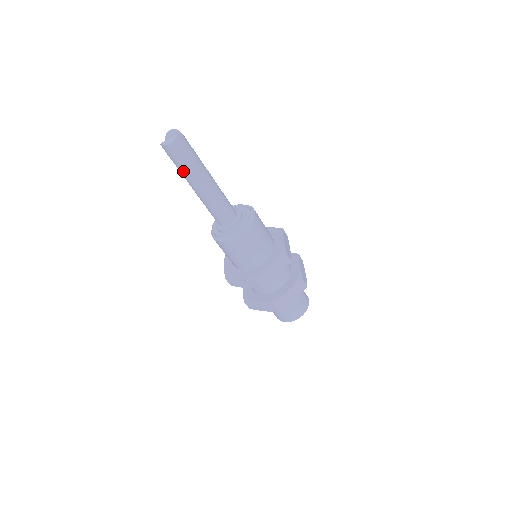
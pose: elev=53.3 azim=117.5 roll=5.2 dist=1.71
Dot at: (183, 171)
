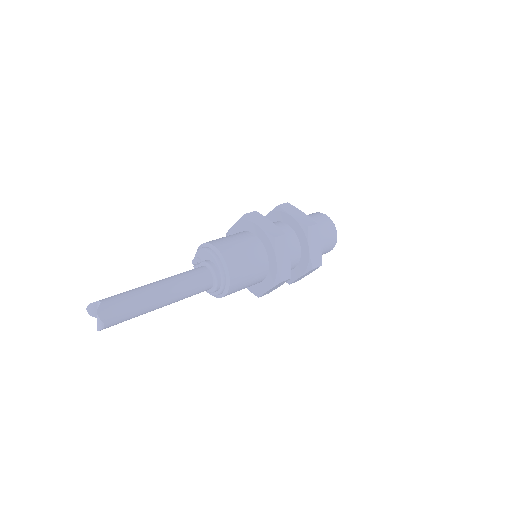
Dot at: (137, 316)
